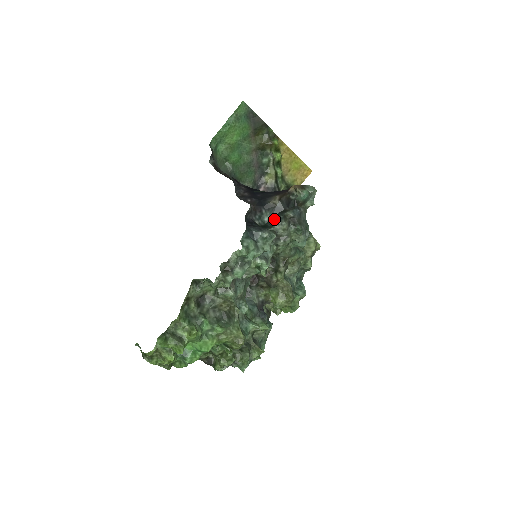
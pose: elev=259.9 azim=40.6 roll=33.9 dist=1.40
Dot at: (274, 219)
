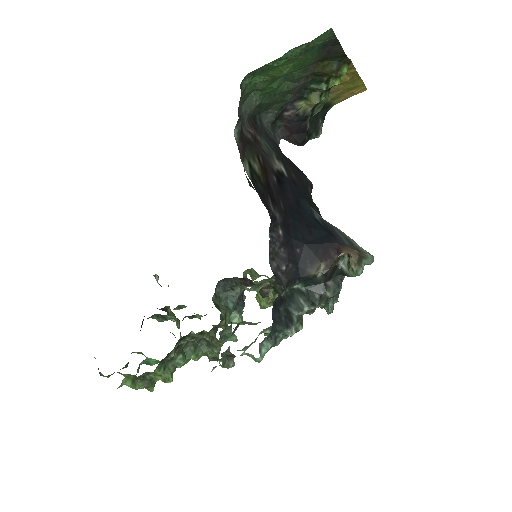
Dot at: (306, 295)
